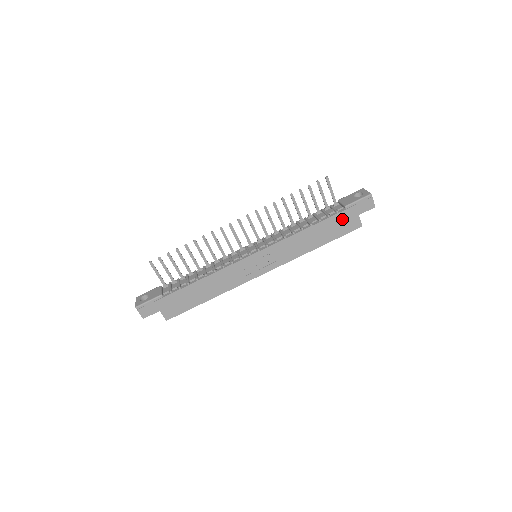
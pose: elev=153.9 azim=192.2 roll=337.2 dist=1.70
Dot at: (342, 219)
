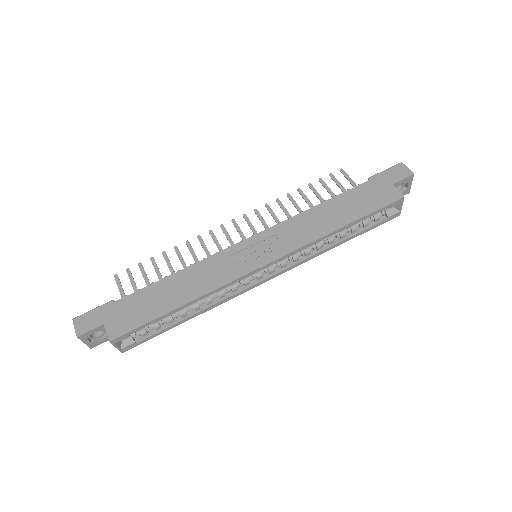
Dot at: (369, 191)
